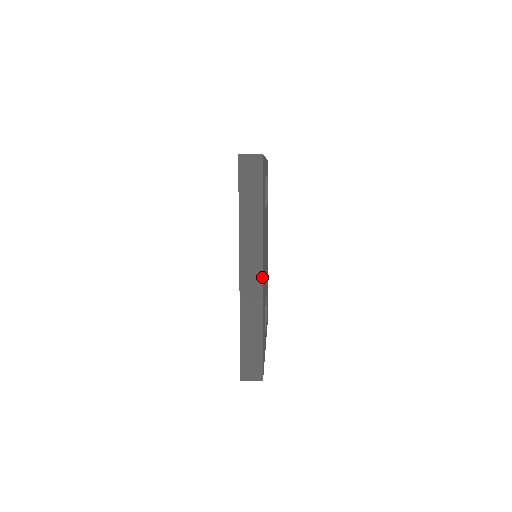
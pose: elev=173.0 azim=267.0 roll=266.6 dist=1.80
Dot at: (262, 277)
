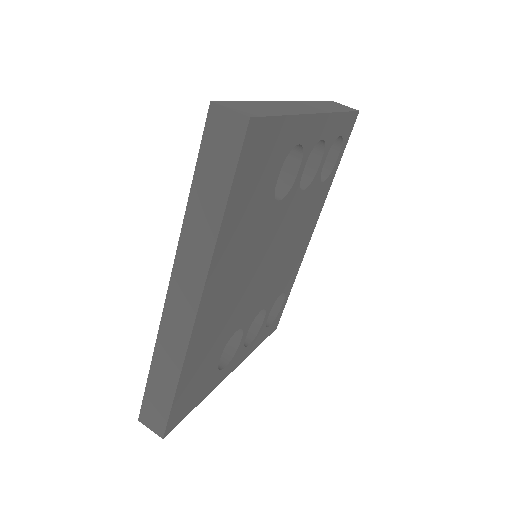
Dot at: (195, 315)
